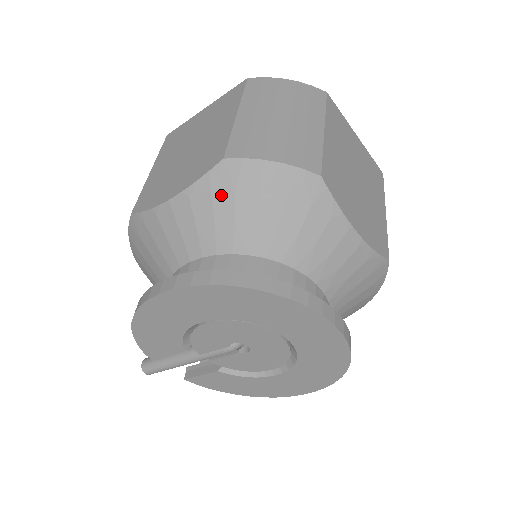
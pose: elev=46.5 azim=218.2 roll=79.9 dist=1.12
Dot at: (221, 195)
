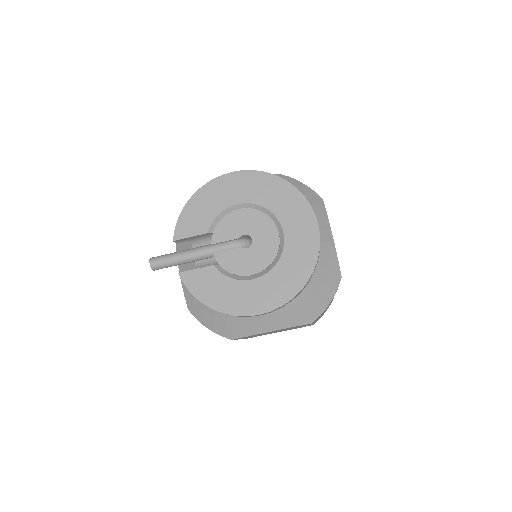
Dot at: occluded
